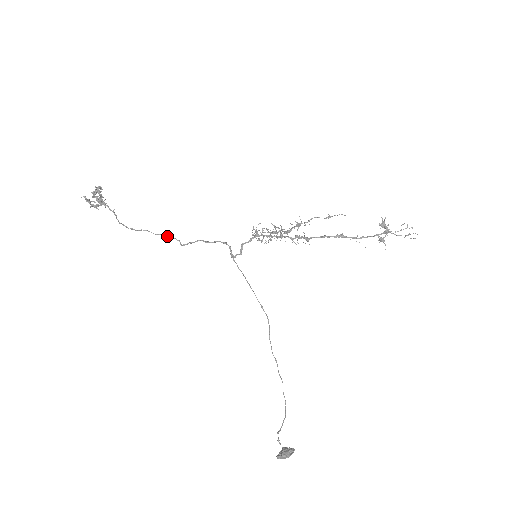
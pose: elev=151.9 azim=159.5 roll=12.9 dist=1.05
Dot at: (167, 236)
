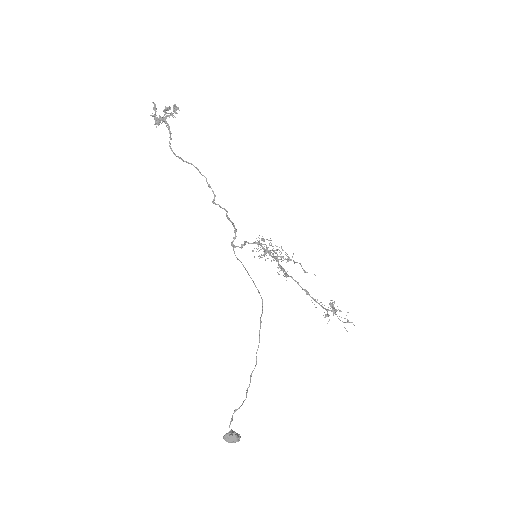
Dot at: occluded
